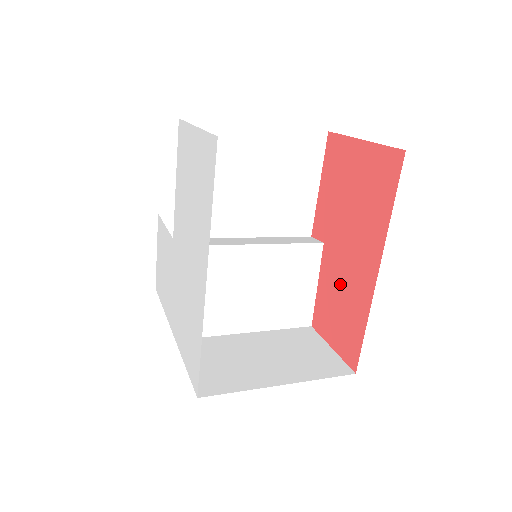
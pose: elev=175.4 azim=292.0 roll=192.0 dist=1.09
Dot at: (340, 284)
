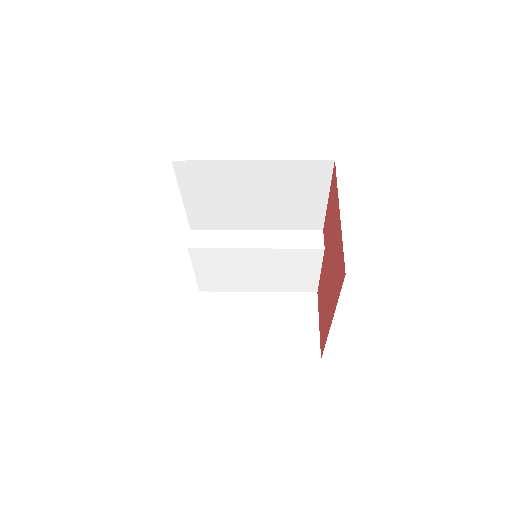
Dot at: (324, 295)
